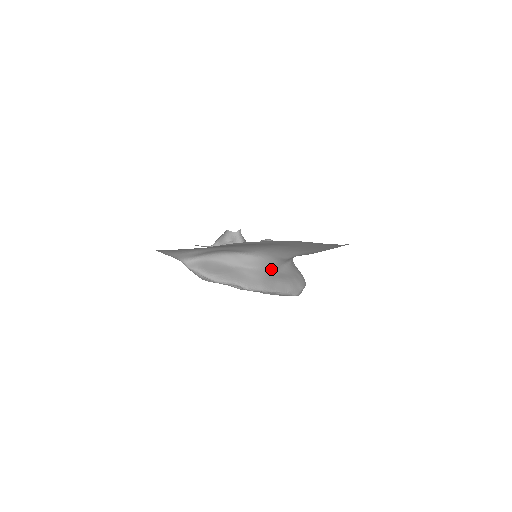
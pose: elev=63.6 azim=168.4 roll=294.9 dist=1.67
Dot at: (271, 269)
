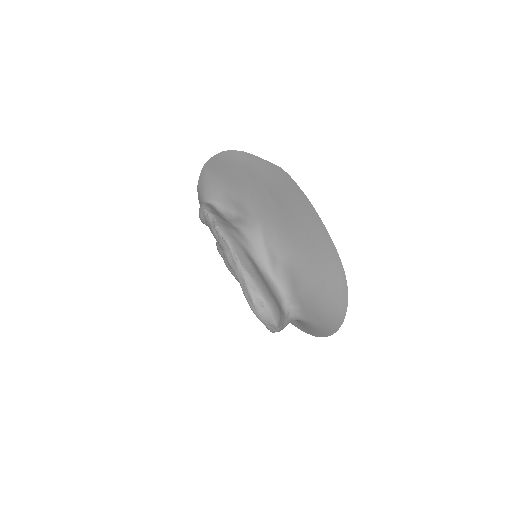
Dot at: (253, 251)
